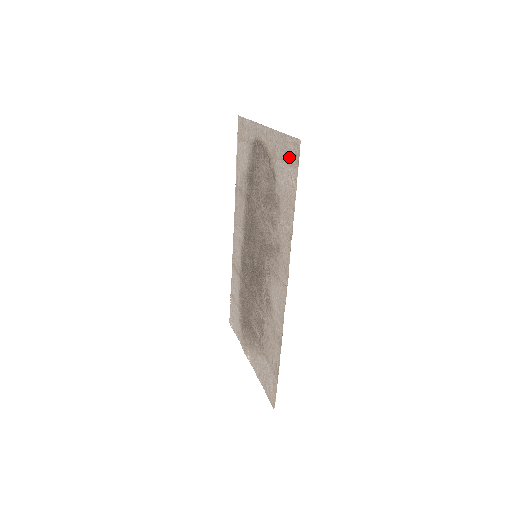
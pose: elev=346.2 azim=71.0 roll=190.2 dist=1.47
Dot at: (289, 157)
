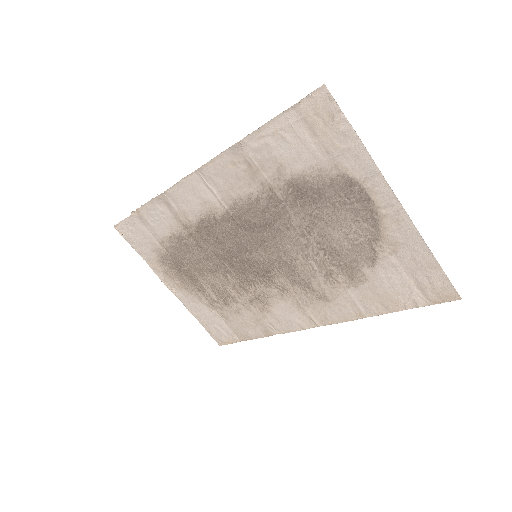
Dot at: (425, 284)
